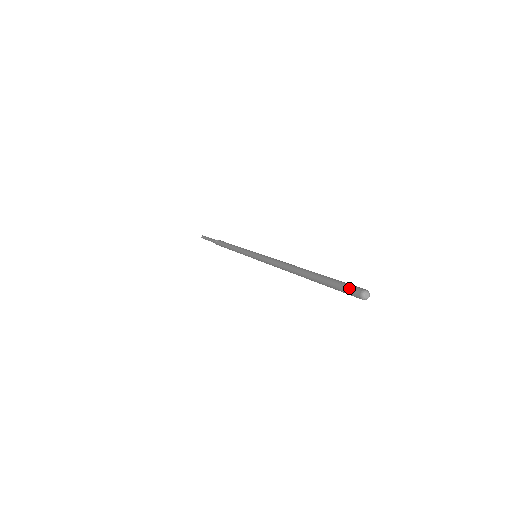
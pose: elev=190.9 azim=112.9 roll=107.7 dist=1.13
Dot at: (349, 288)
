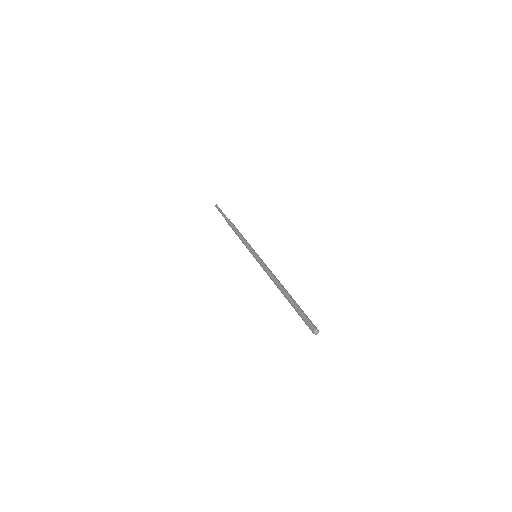
Dot at: (310, 322)
